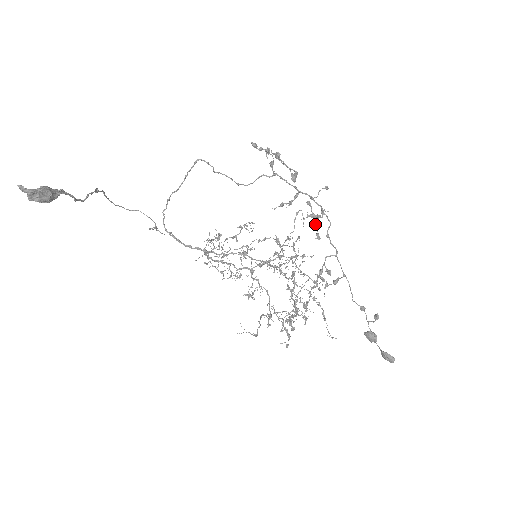
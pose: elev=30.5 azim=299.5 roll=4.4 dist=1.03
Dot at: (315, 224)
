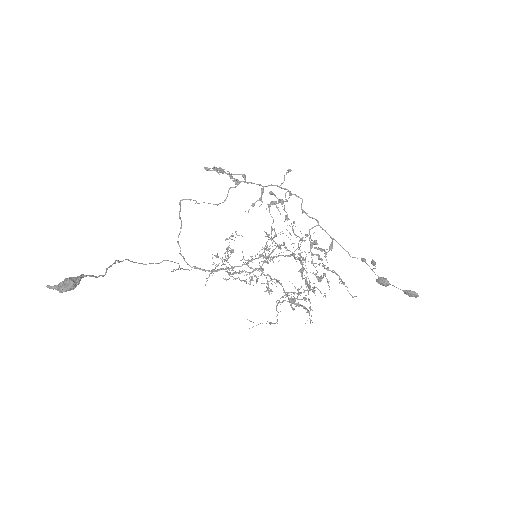
Dot at: (284, 208)
